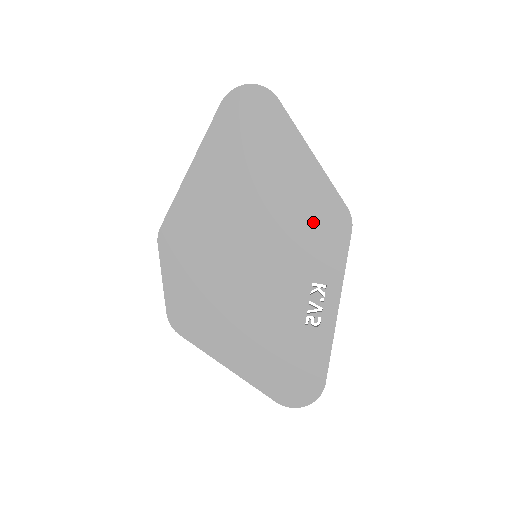
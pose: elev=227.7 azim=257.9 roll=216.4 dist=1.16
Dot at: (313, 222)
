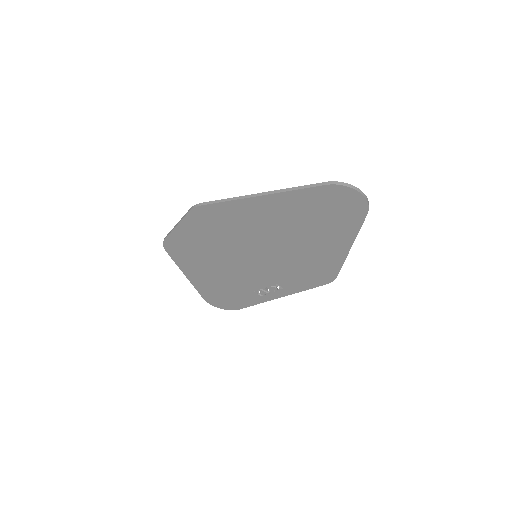
Dot at: (309, 269)
